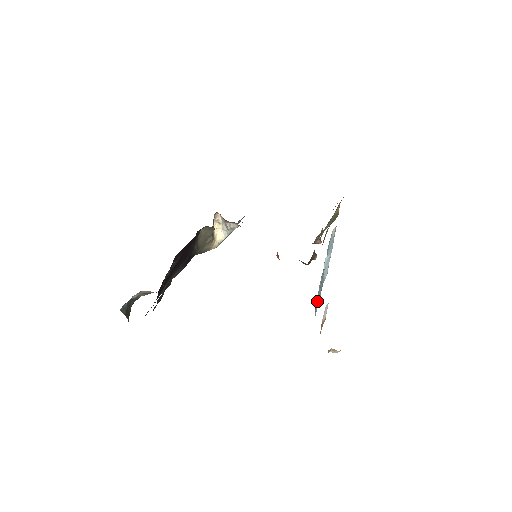
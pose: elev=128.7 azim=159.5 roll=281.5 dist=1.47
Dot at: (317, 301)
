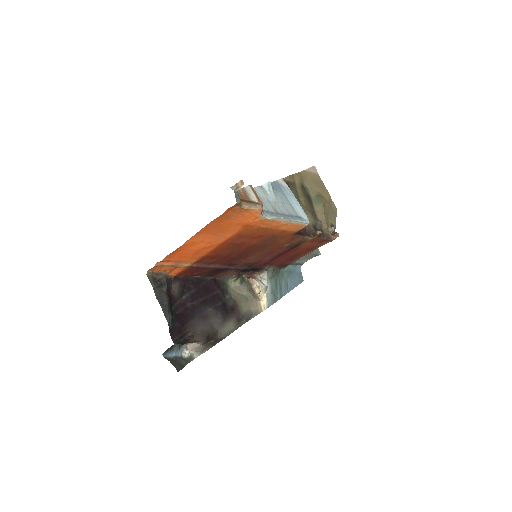
Dot at: (272, 213)
